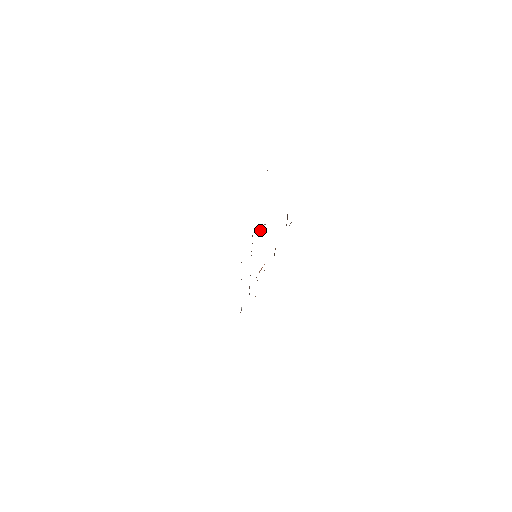
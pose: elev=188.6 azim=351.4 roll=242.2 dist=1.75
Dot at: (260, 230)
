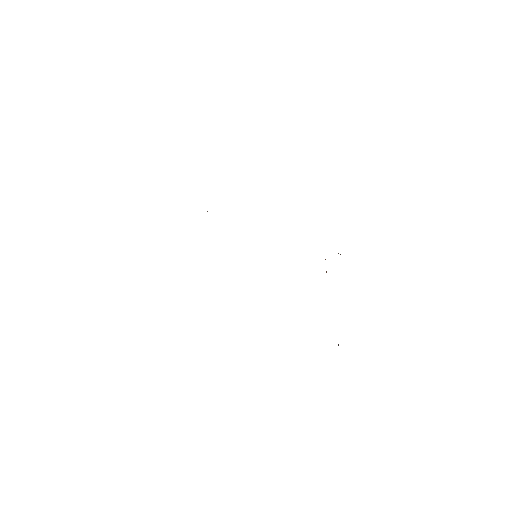
Dot at: occluded
